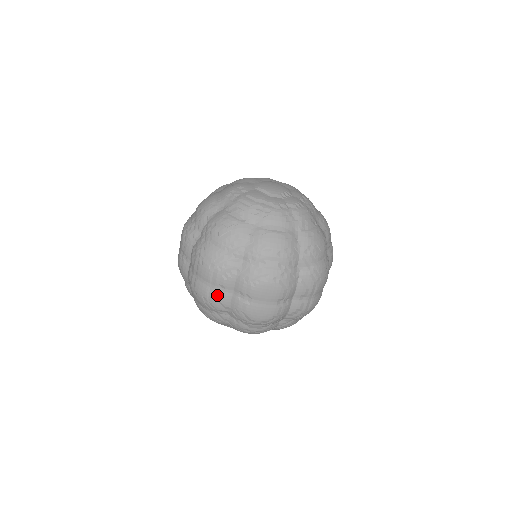
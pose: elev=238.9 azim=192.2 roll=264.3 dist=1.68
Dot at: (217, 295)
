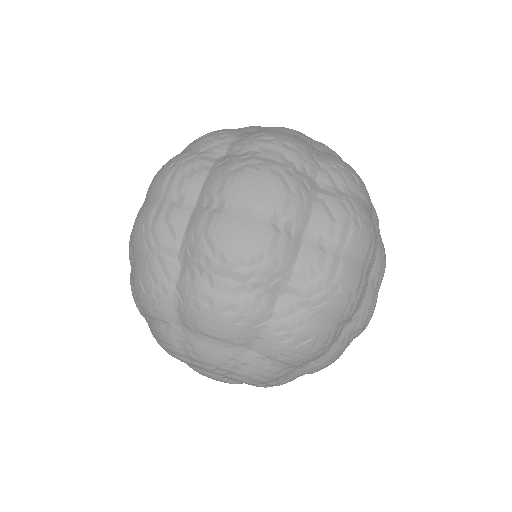
Dot at: (168, 210)
